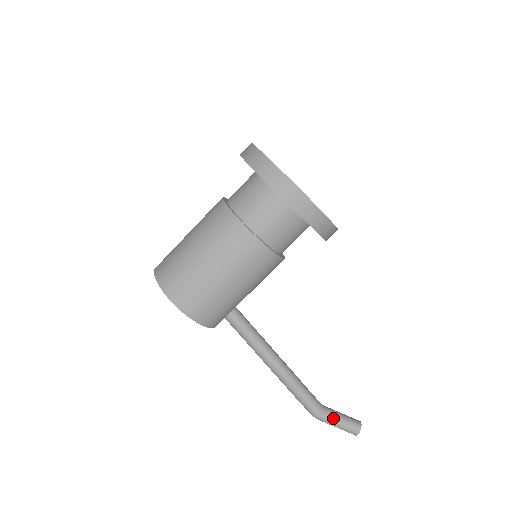
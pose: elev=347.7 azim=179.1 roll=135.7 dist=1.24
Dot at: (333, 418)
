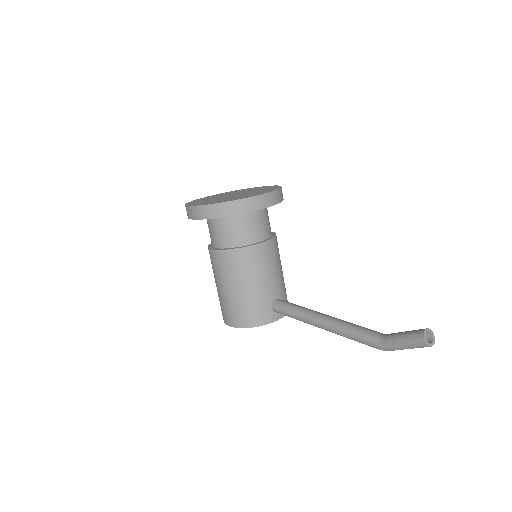
Dot at: (392, 341)
